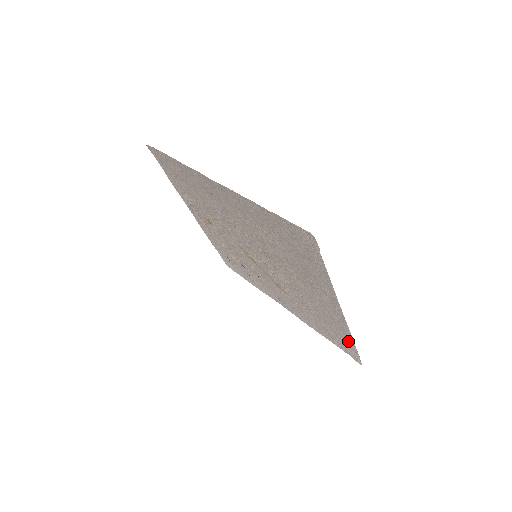
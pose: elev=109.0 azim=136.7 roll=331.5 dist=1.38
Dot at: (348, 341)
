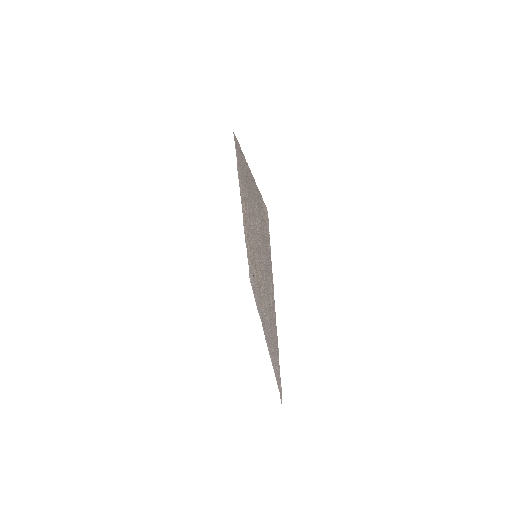
Dot at: (278, 366)
